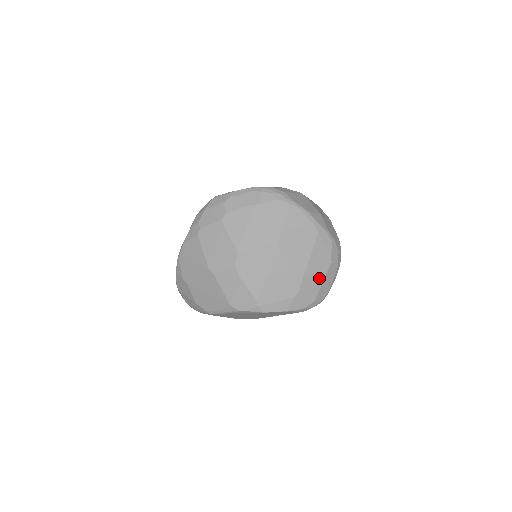
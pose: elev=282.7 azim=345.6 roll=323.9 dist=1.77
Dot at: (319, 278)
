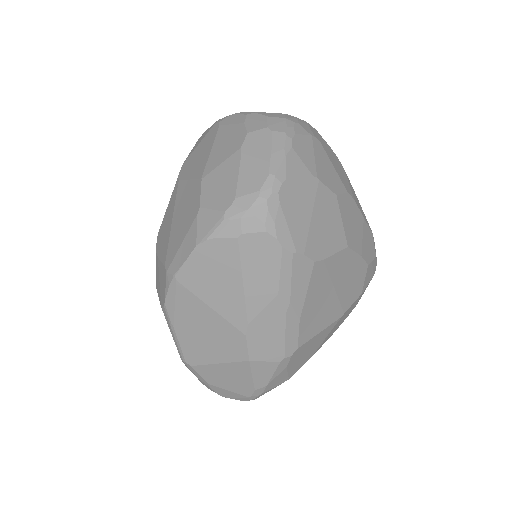
Dot at: (231, 164)
